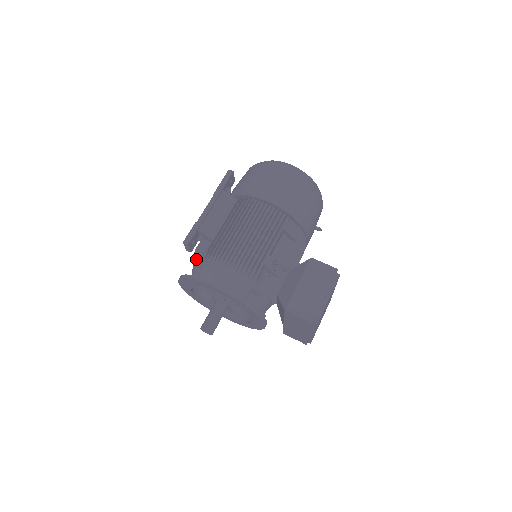
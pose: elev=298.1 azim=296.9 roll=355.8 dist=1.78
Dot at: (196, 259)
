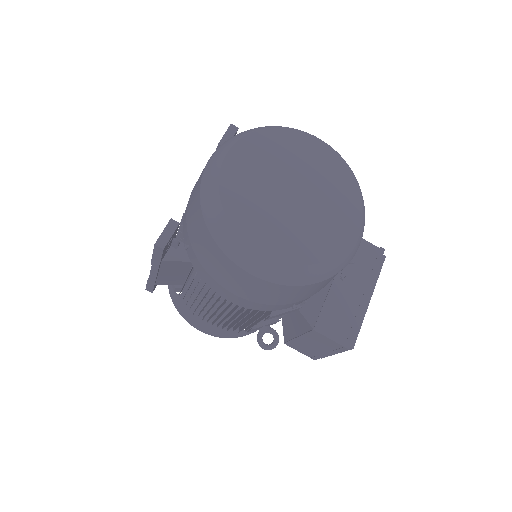
Dot at: (172, 286)
